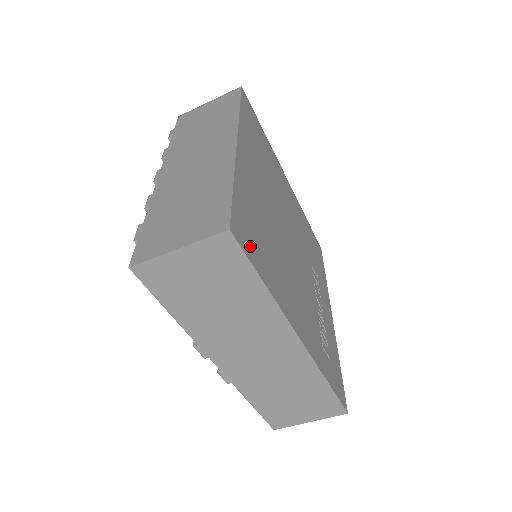
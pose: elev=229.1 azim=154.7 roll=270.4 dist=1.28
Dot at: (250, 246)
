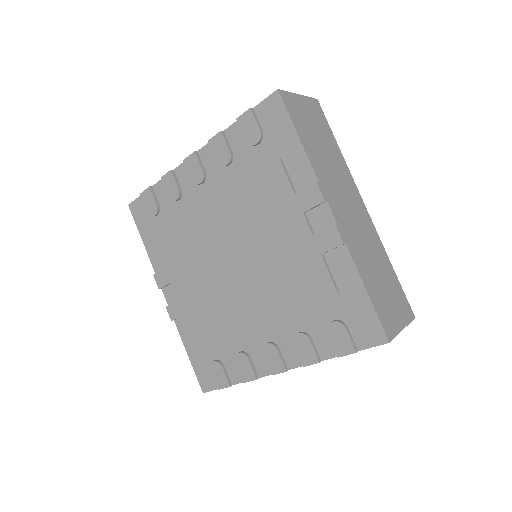
Dot at: occluded
